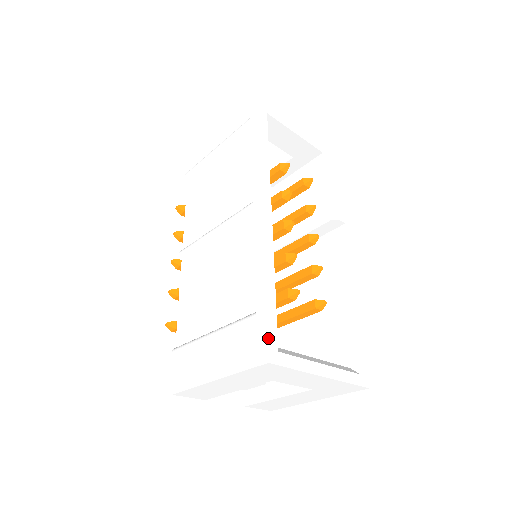
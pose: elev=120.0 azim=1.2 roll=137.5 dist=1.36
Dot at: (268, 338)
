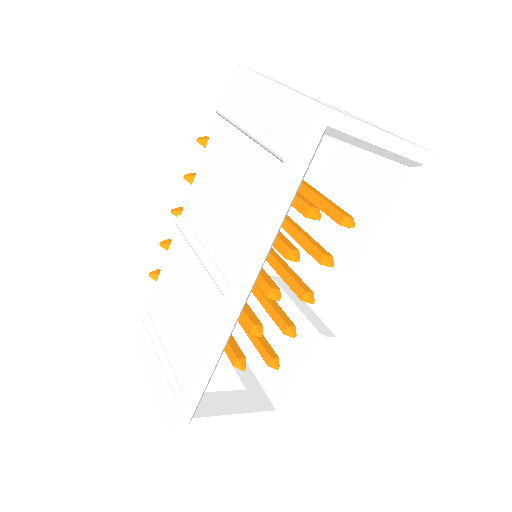
Dot at: (178, 423)
